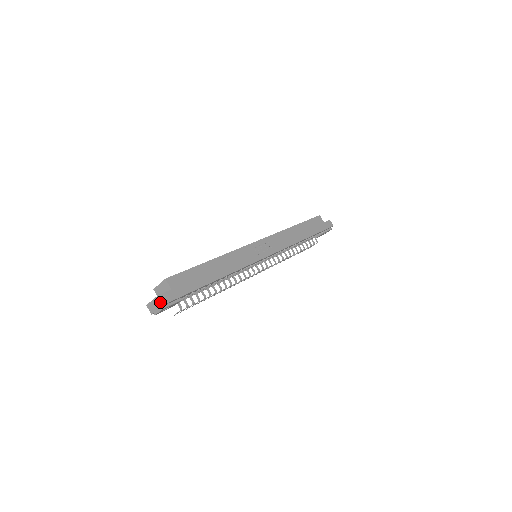
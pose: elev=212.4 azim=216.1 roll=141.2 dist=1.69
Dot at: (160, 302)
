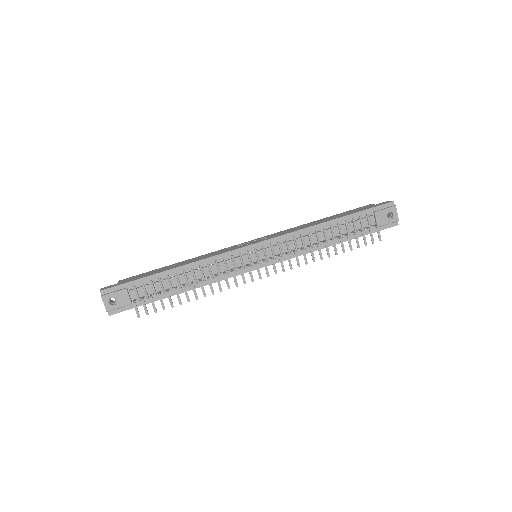
Dot at: (101, 292)
